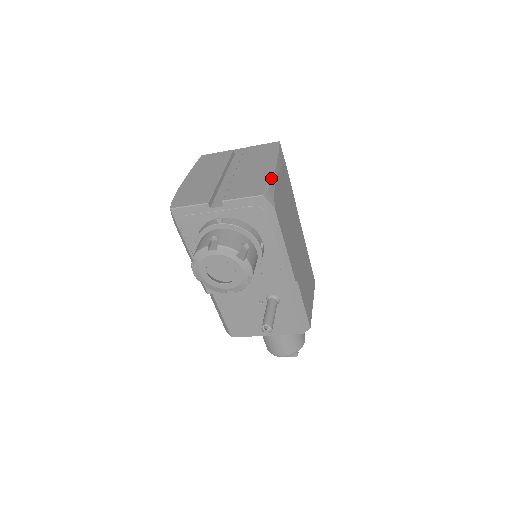
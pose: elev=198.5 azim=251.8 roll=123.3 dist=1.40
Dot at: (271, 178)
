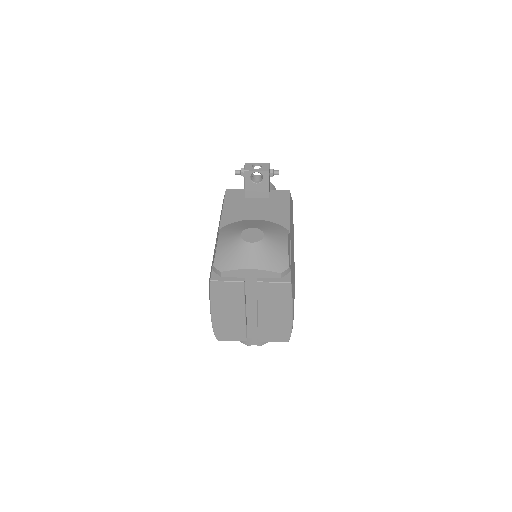
Dot at: (291, 329)
